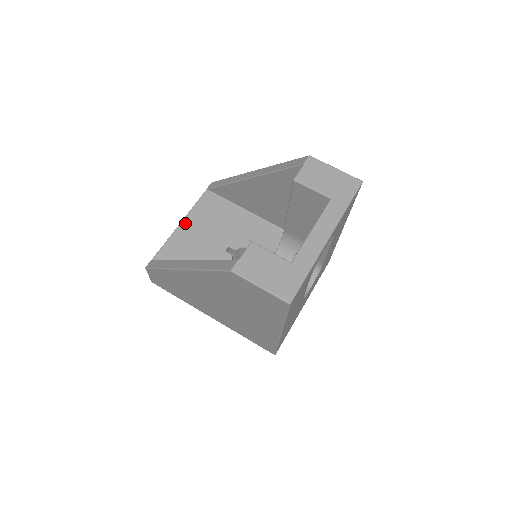
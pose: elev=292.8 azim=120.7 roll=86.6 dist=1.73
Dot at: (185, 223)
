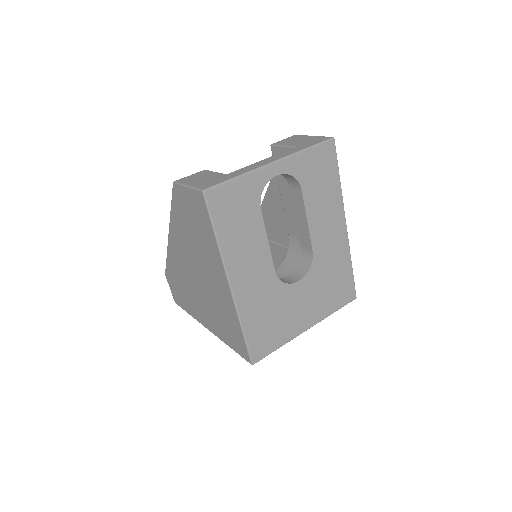
Dot at: occluded
